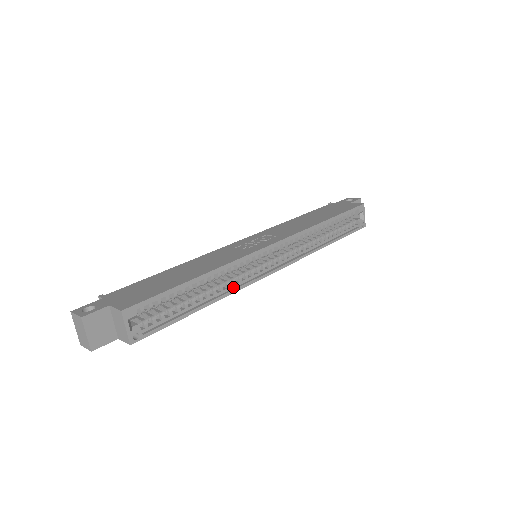
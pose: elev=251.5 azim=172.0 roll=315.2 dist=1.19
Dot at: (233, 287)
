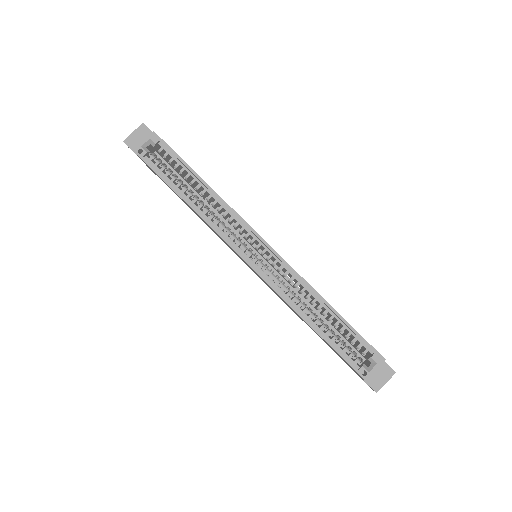
Dot at: (212, 223)
